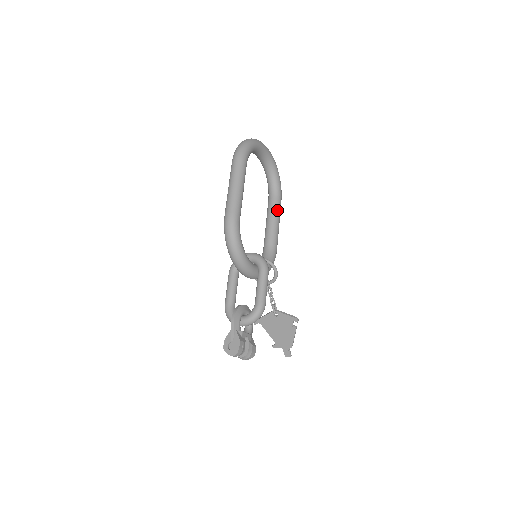
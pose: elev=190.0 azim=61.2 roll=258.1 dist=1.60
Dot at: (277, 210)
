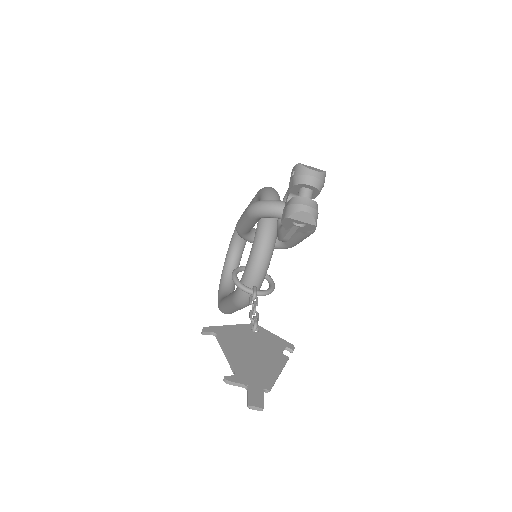
Dot at: occluded
